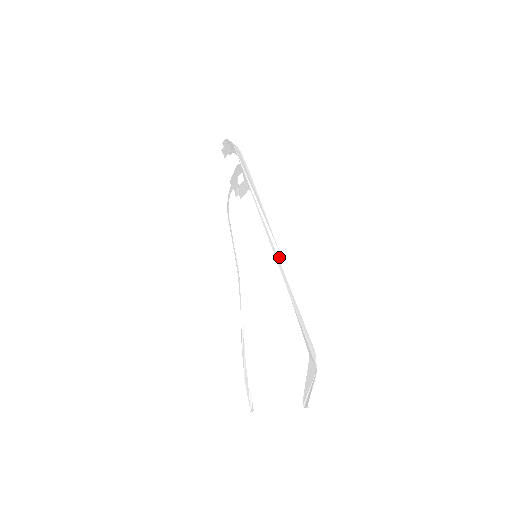
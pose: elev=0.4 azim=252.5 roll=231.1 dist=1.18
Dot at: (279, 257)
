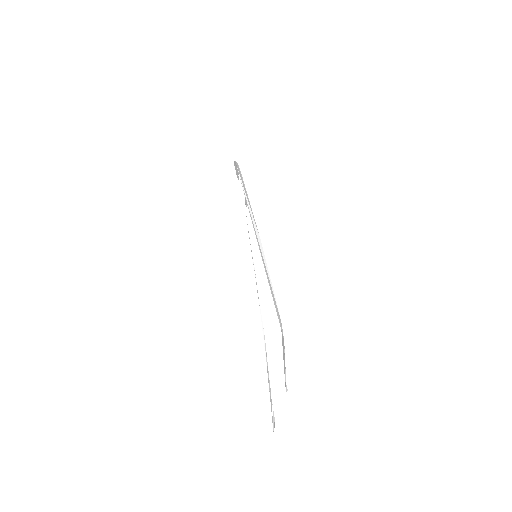
Dot at: (260, 243)
